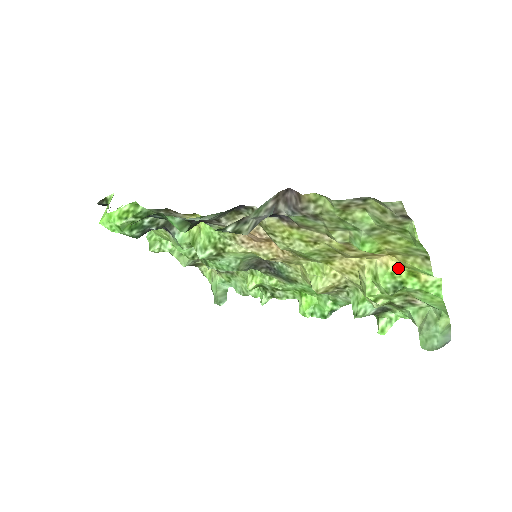
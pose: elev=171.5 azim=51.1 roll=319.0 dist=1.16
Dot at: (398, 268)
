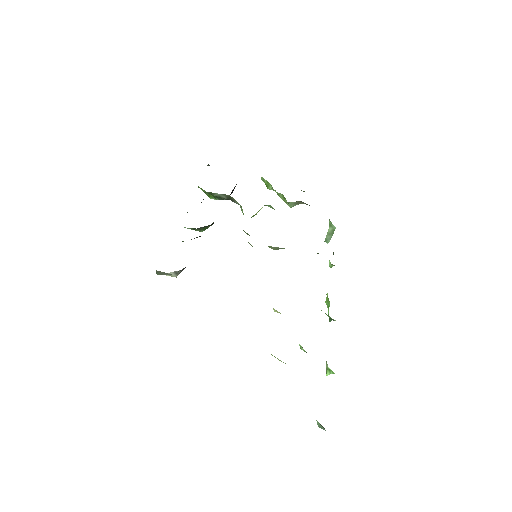
Dot at: occluded
